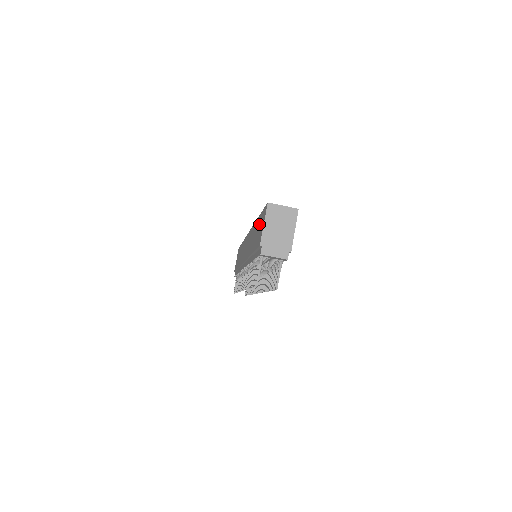
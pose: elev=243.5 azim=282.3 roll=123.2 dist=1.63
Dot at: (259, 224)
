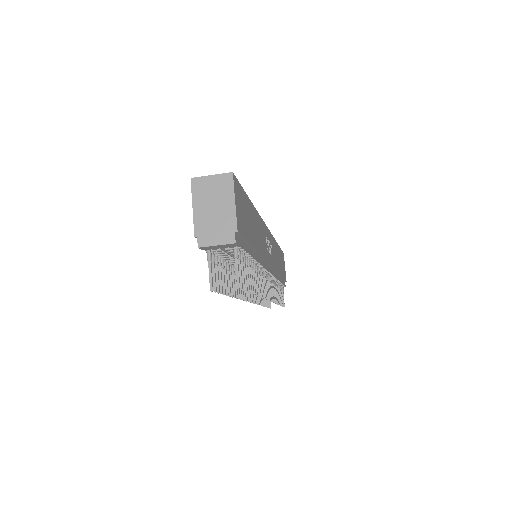
Dot at: occluded
